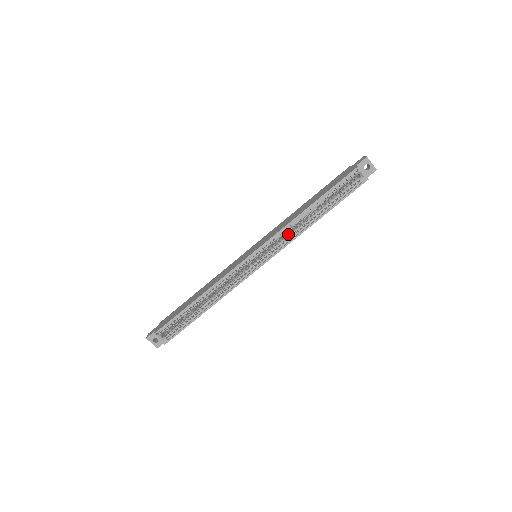
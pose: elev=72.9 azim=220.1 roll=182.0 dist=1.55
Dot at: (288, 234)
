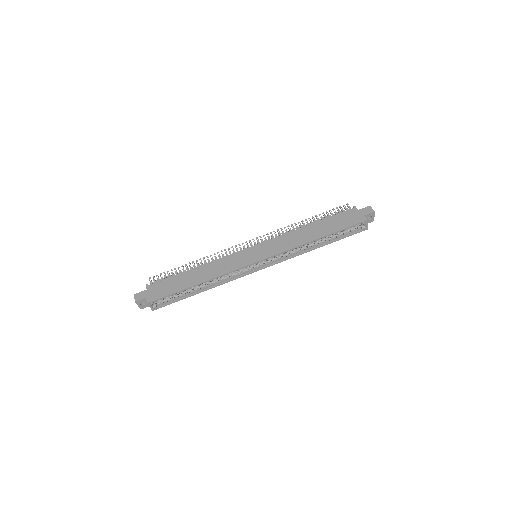
Dot at: (292, 251)
